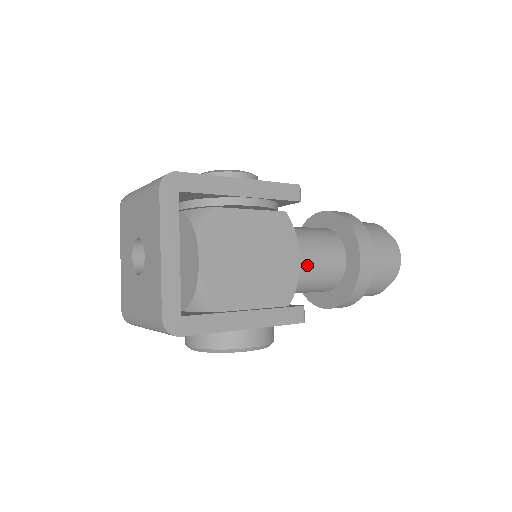
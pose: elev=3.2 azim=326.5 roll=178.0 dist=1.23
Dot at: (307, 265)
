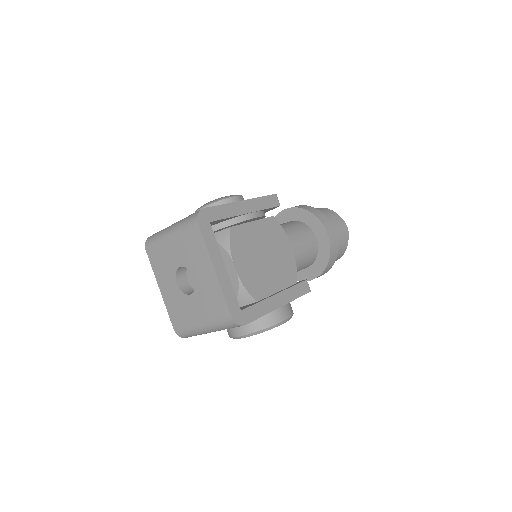
Dot at: (295, 251)
